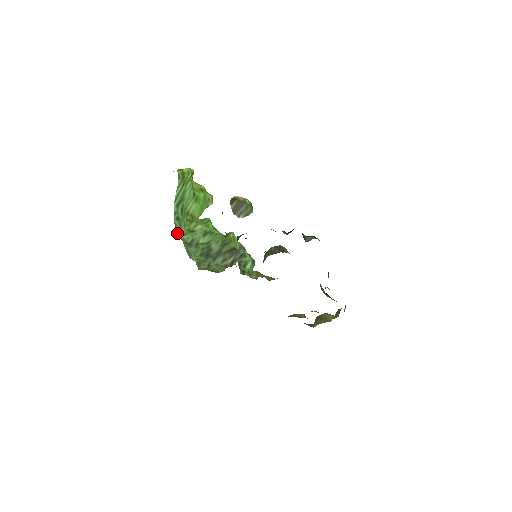
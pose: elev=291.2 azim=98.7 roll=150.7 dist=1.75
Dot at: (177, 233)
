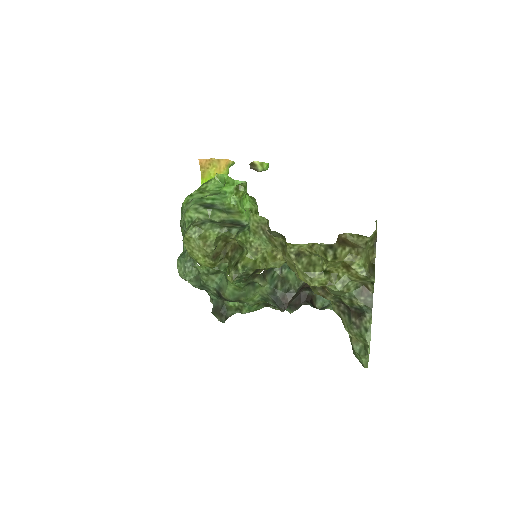
Dot at: (182, 203)
